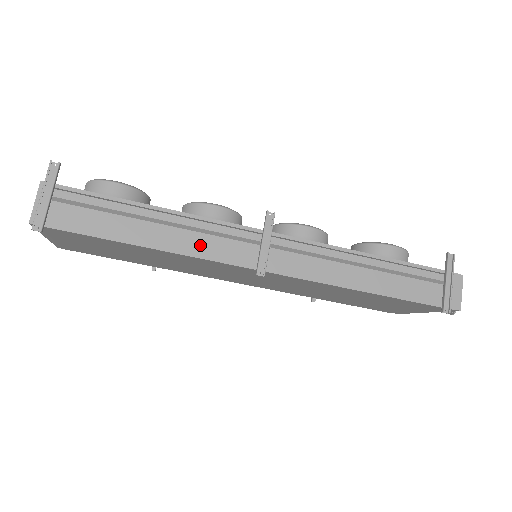
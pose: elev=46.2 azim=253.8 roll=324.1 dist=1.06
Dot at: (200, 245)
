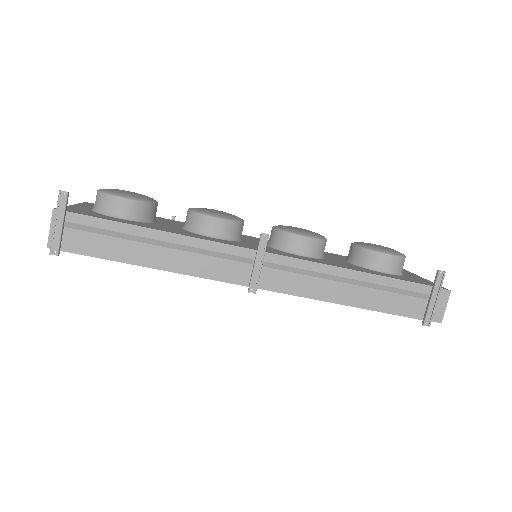
Dot at: (198, 265)
